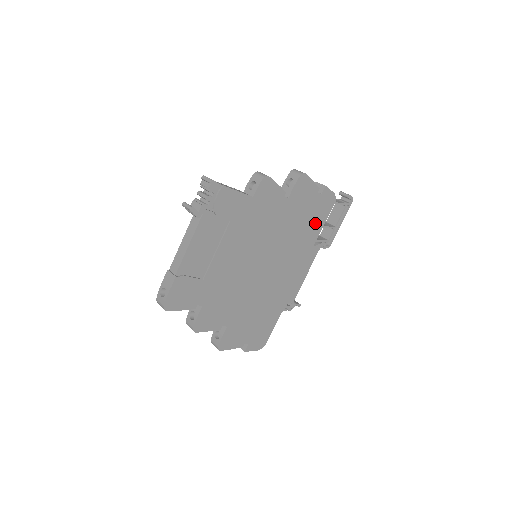
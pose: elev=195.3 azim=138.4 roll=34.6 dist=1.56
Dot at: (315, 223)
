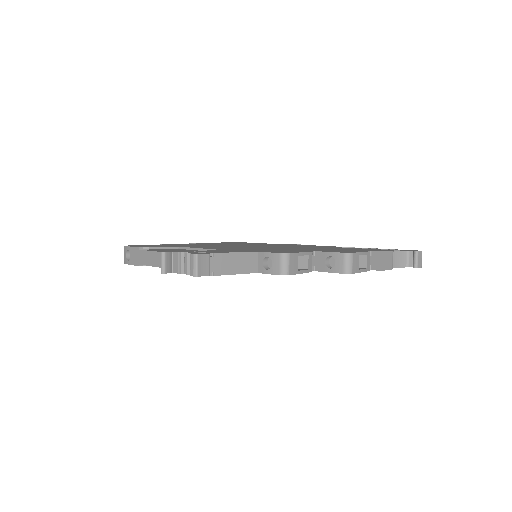
Dot at: occluded
